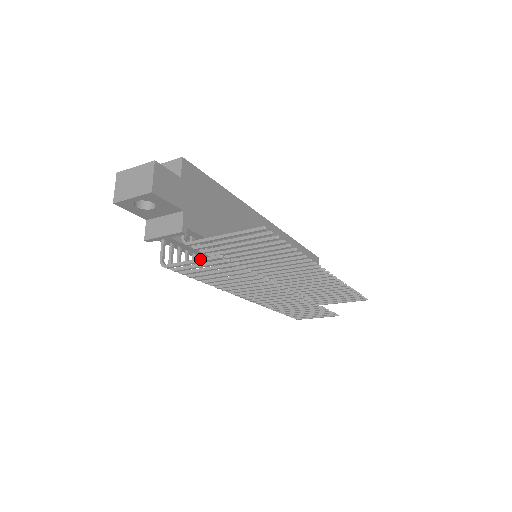
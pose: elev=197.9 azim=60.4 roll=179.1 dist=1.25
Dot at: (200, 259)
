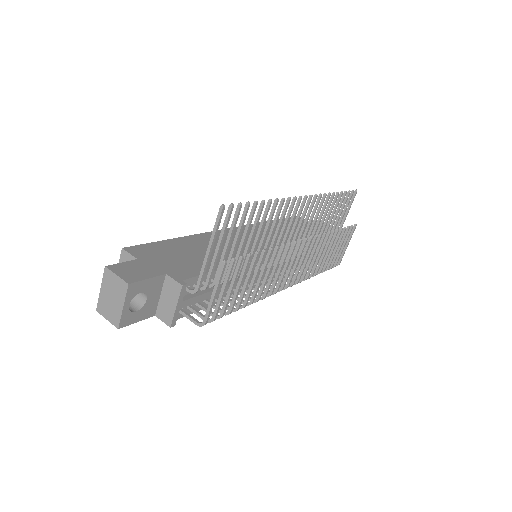
Dot at: (216, 284)
